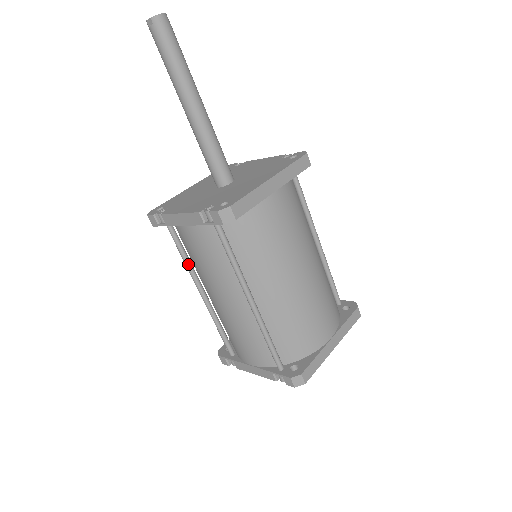
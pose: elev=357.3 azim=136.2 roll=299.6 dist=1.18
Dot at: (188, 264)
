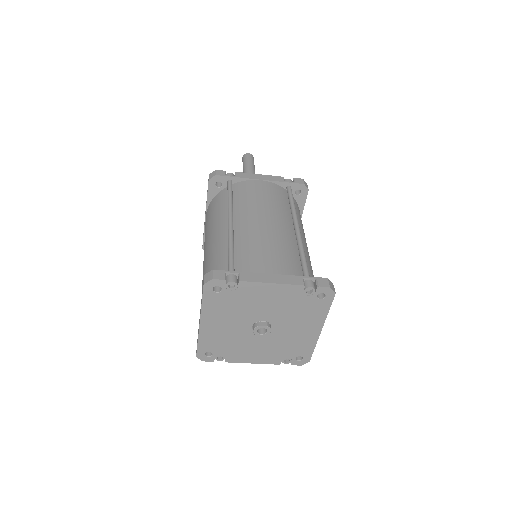
Dot at: (232, 202)
